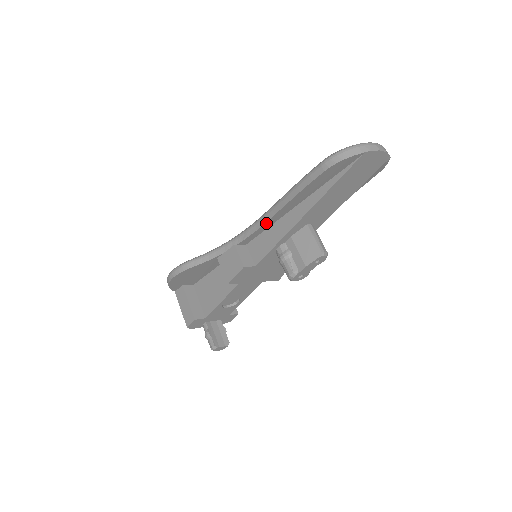
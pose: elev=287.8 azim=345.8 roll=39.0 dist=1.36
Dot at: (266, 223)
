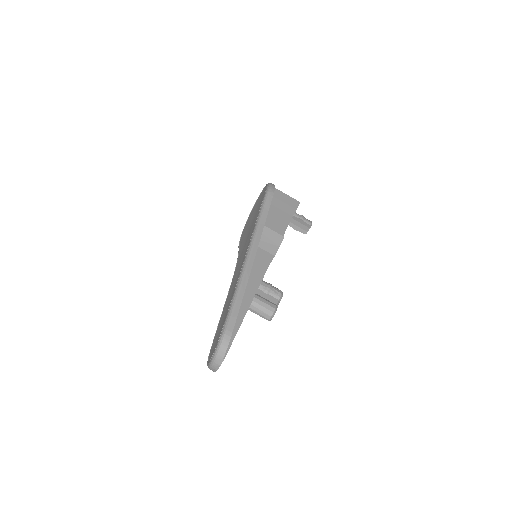
Dot at: occluded
